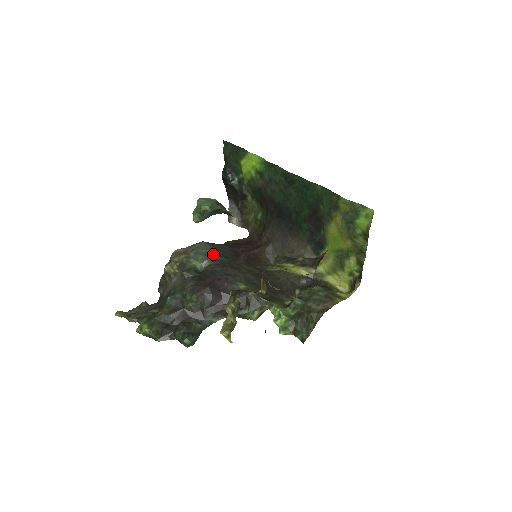
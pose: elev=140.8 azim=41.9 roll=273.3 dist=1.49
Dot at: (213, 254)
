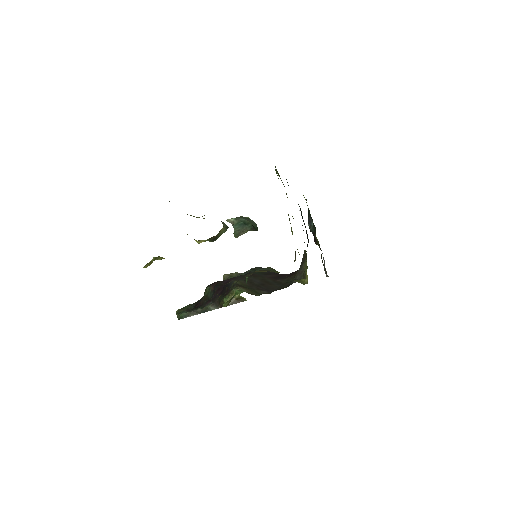
Dot at: (251, 269)
